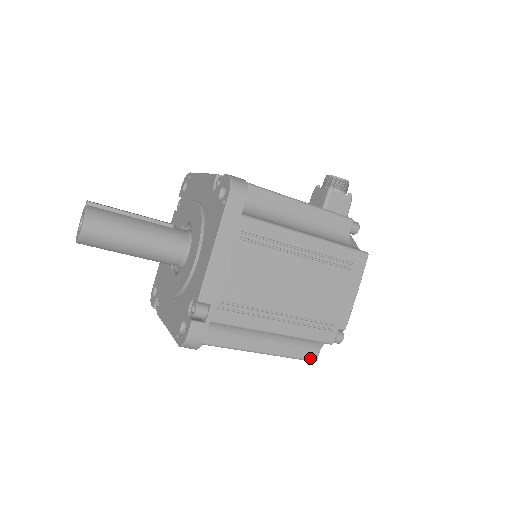
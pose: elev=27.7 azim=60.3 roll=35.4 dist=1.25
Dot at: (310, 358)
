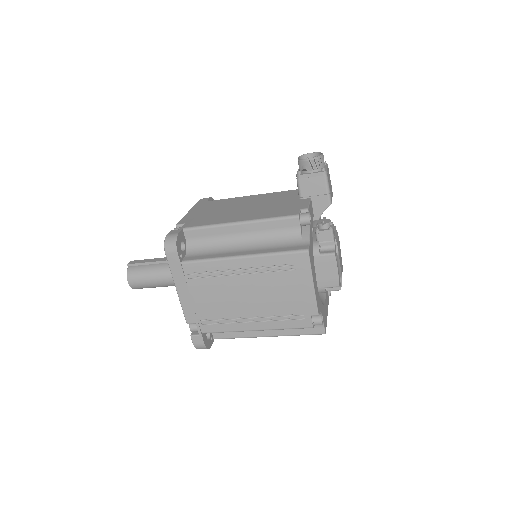
Dot at: (317, 333)
